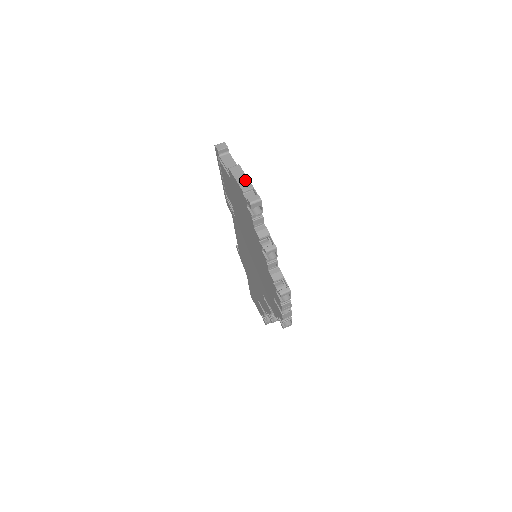
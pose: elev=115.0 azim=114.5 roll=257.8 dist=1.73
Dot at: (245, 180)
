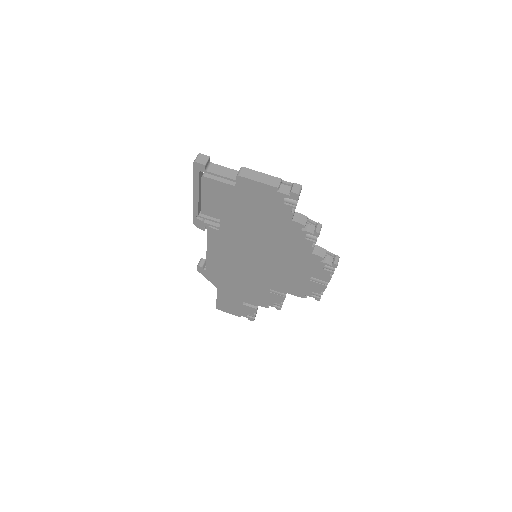
Dot at: (268, 177)
